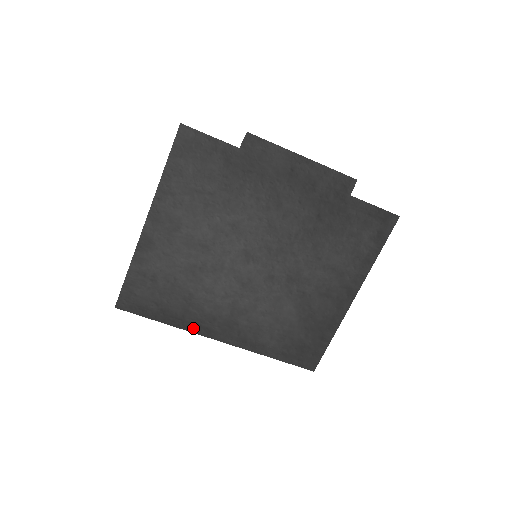
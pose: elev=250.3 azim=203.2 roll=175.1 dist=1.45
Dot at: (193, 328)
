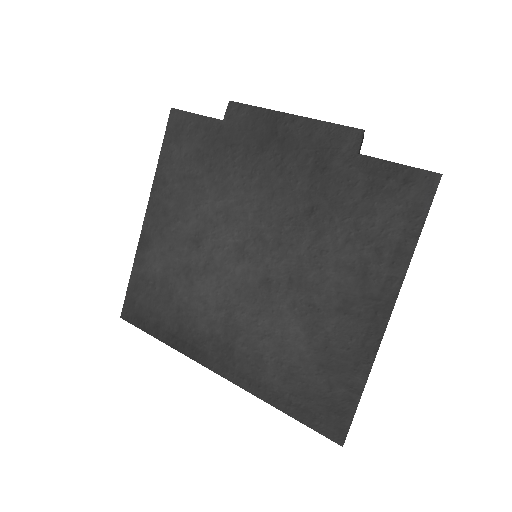
Dot at: (188, 350)
